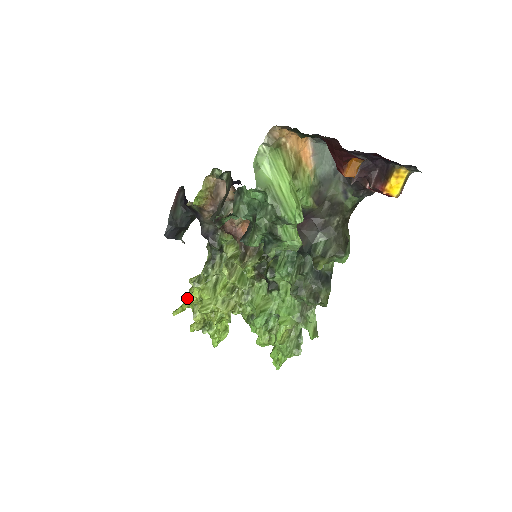
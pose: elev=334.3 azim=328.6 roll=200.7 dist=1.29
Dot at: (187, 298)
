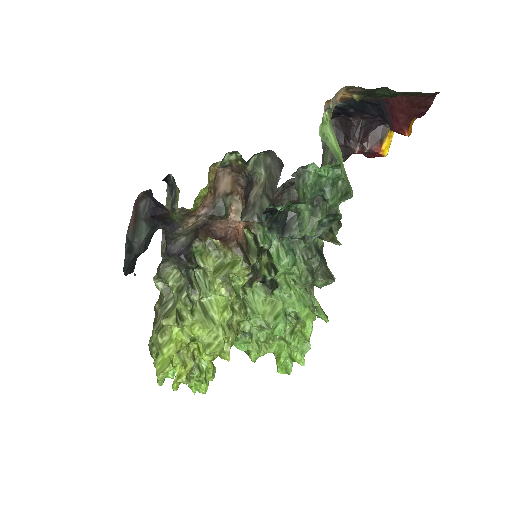
Dot at: (168, 347)
